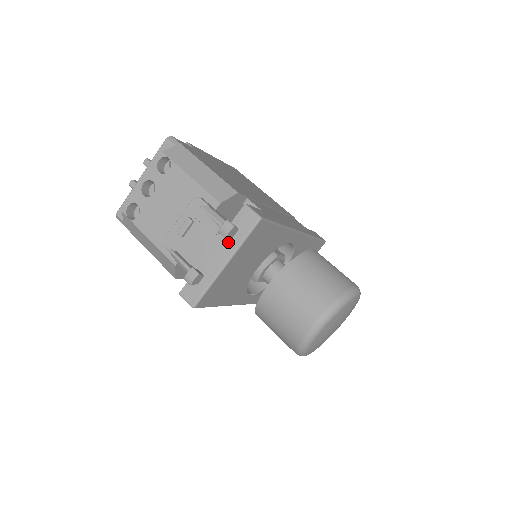
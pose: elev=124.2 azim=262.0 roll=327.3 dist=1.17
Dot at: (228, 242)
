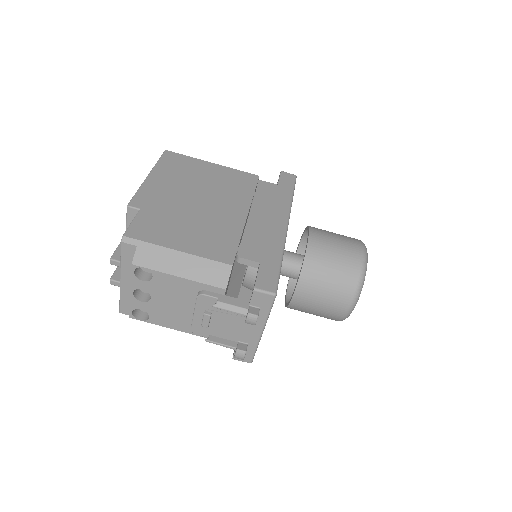
Dot at: occluded
